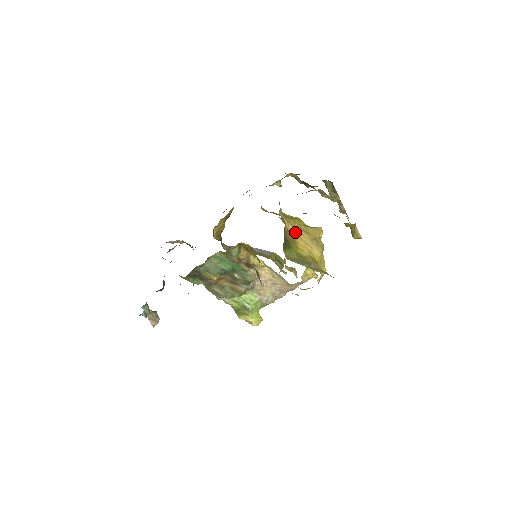
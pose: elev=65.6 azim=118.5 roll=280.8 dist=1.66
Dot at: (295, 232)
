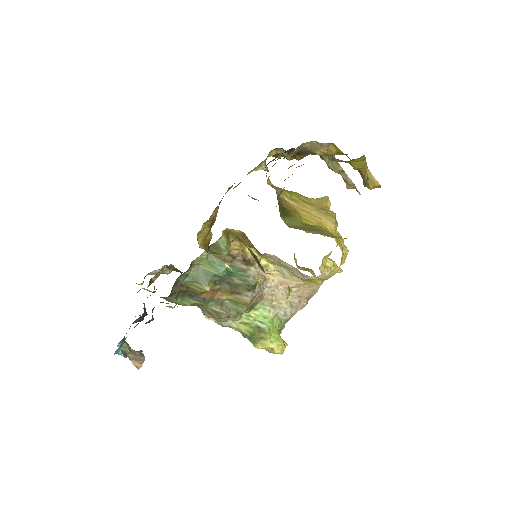
Dot at: (294, 204)
